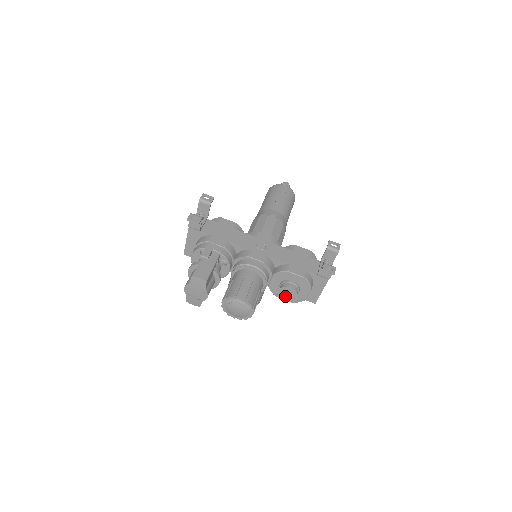
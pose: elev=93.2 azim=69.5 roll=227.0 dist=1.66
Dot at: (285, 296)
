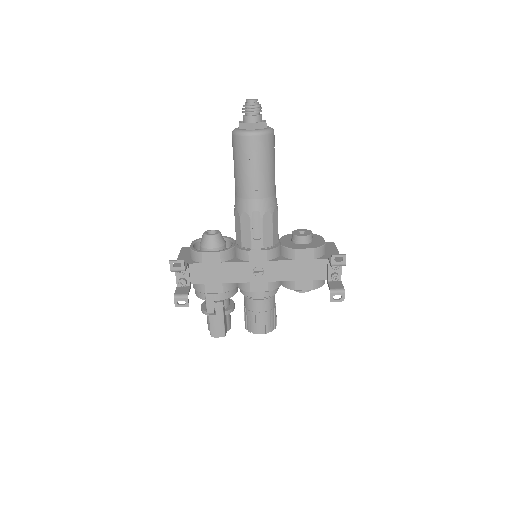
Dot at: occluded
